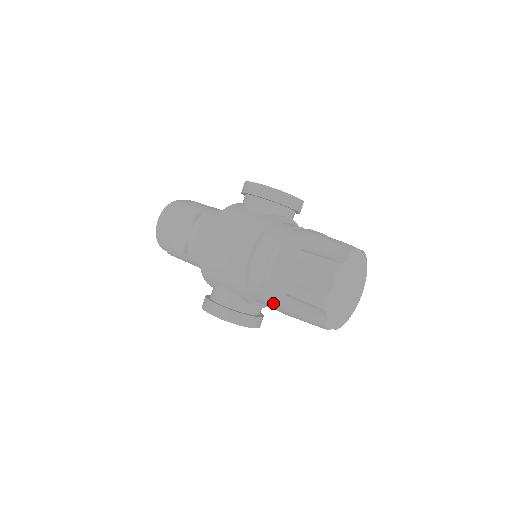
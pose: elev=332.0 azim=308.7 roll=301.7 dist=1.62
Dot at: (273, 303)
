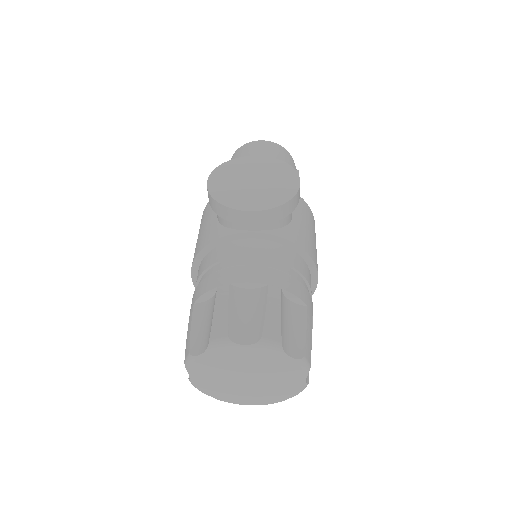
Dot at: occluded
